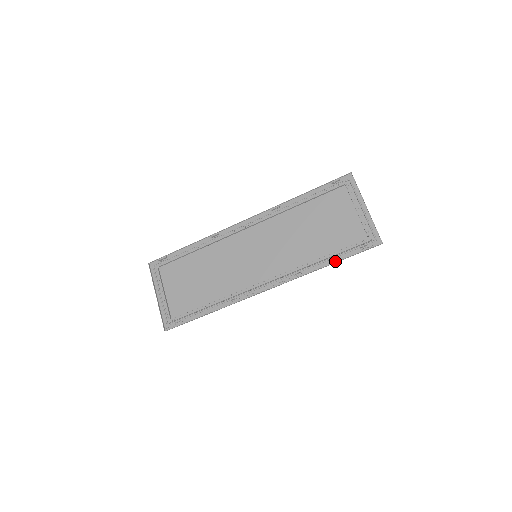
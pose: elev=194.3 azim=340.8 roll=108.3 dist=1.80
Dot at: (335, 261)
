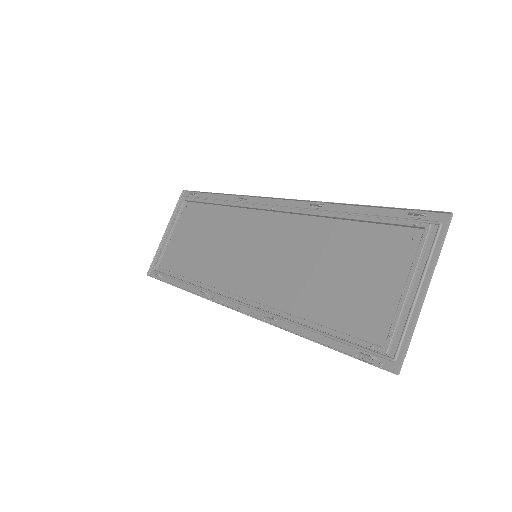
Dot at: (320, 341)
